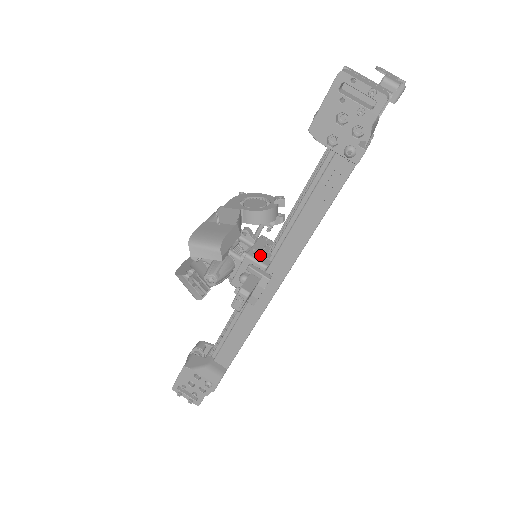
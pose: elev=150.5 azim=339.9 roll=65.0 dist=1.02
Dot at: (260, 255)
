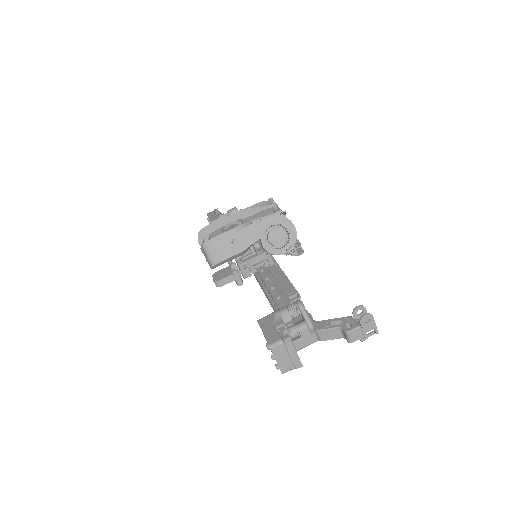
Dot at: (249, 268)
